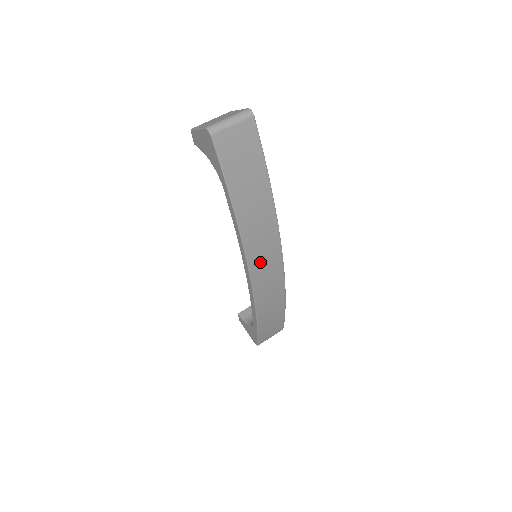
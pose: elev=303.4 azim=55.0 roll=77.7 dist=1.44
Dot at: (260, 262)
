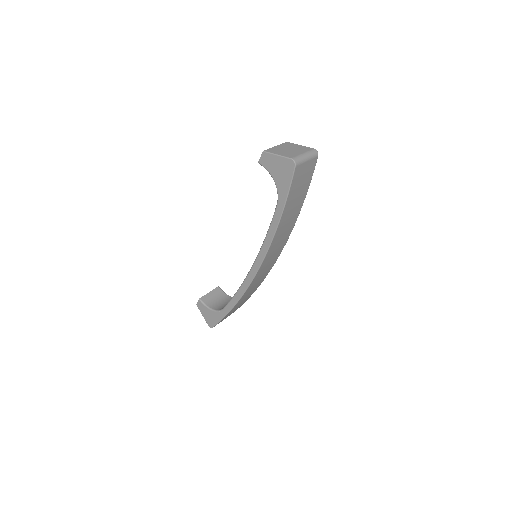
Dot at: (267, 263)
